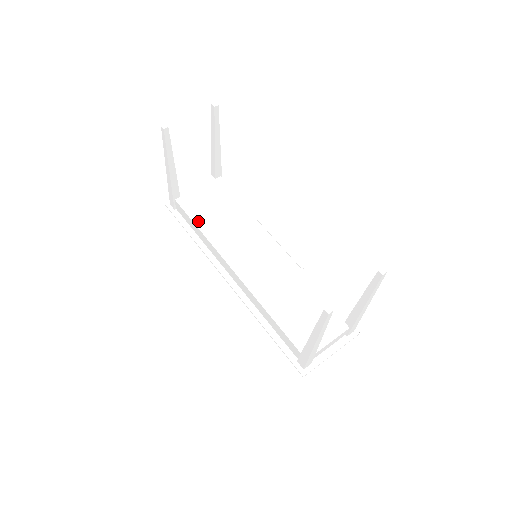
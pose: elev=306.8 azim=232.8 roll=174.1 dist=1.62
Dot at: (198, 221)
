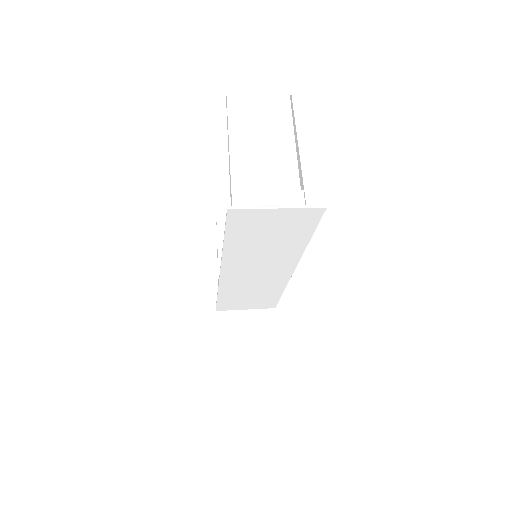
Dot at: occluded
